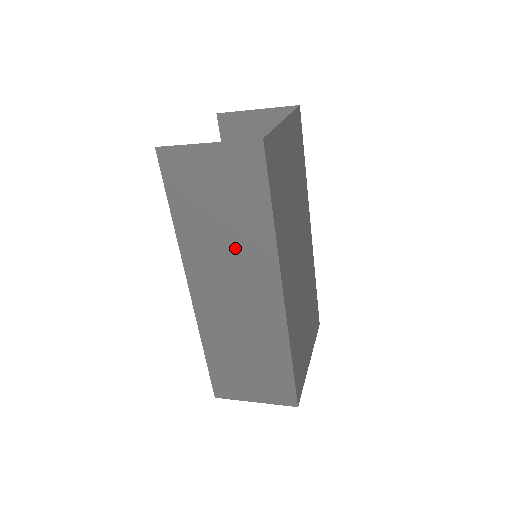
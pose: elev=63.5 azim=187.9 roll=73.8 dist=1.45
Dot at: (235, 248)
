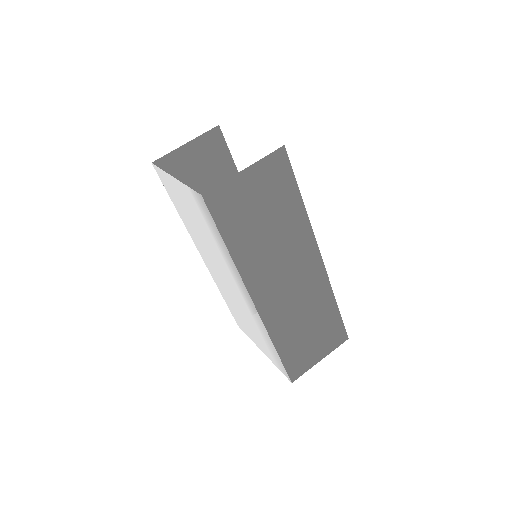
Dot at: (282, 244)
